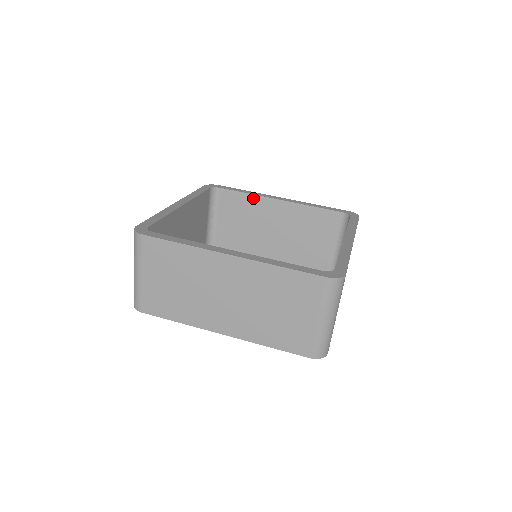
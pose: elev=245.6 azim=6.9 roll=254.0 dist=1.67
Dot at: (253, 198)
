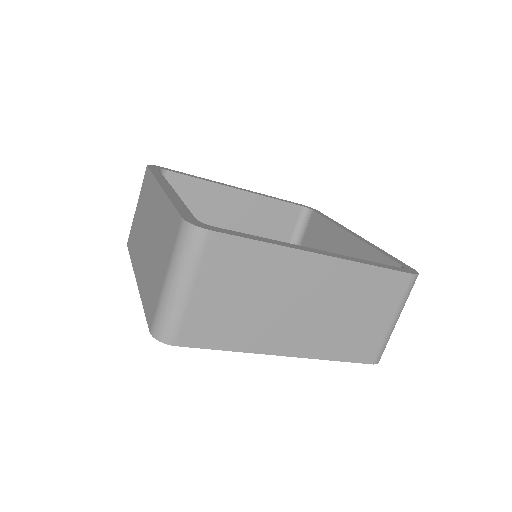
Dot at: (331, 227)
